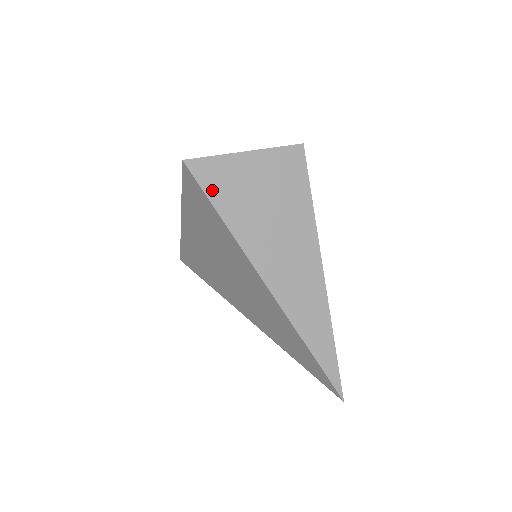
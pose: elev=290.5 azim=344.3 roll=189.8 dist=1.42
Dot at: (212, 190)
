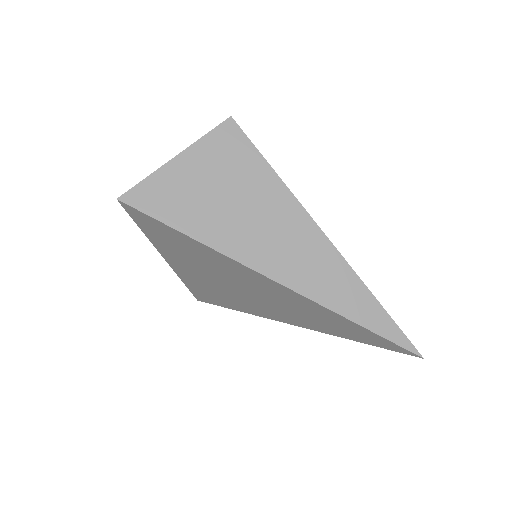
Dot at: (162, 212)
